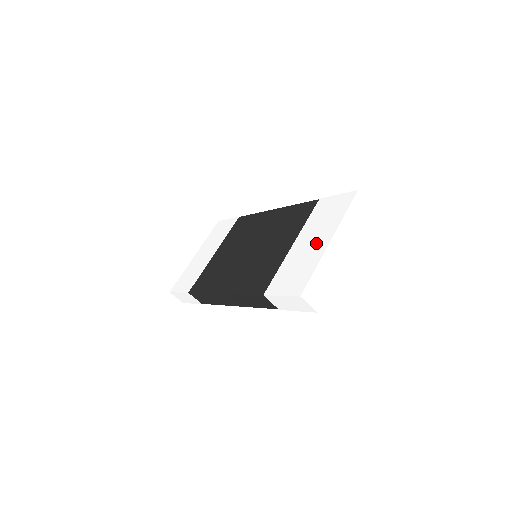
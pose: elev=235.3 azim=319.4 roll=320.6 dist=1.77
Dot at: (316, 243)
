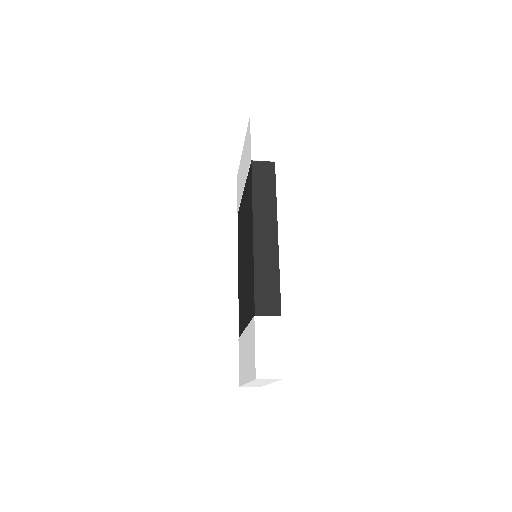
Dot at: (245, 365)
